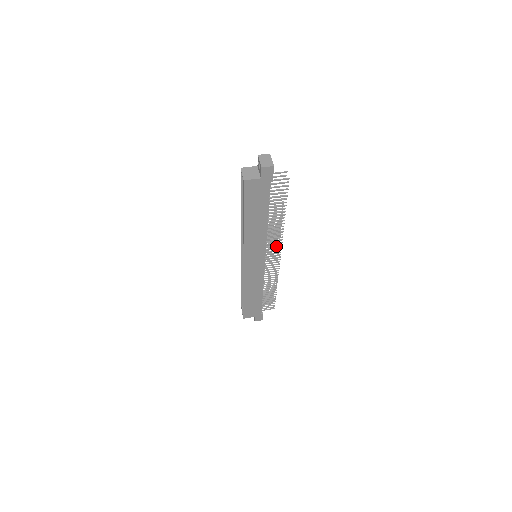
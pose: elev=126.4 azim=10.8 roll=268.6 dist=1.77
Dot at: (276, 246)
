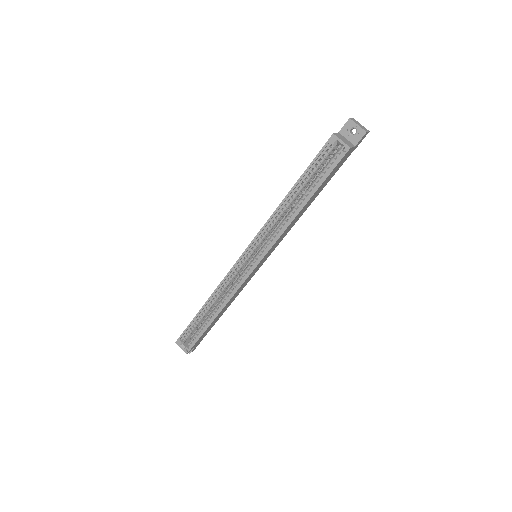
Dot at: occluded
